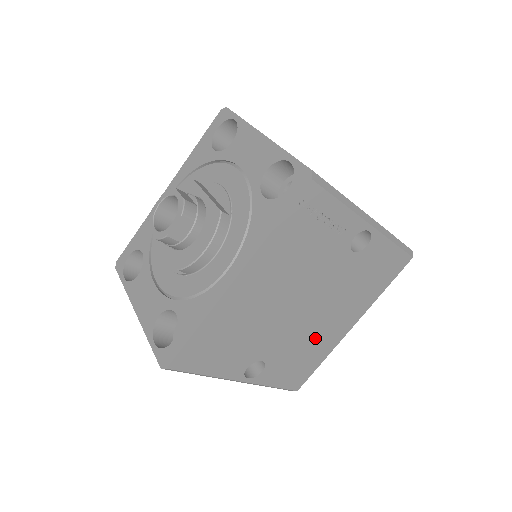
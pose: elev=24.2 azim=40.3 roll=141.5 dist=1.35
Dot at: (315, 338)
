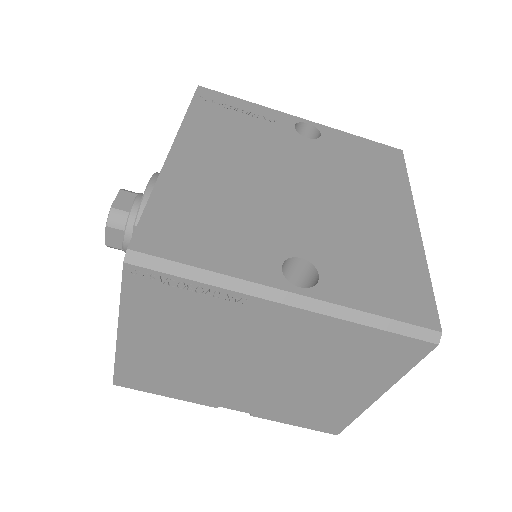
Dot at: (367, 232)
